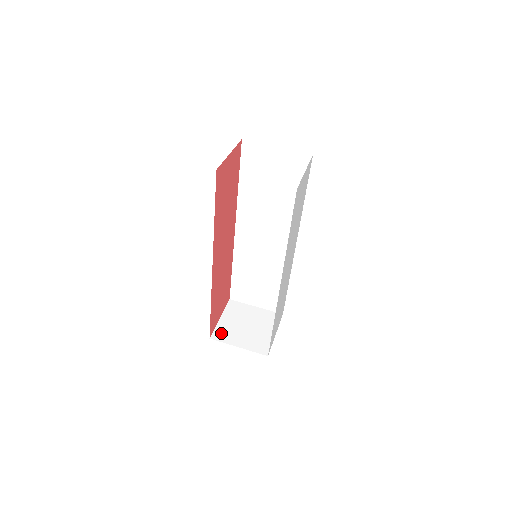
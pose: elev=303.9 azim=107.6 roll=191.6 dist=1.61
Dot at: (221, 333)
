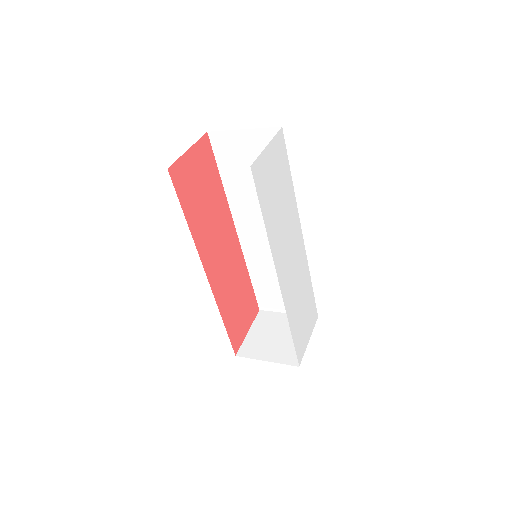
Dot at: (248, 348)
